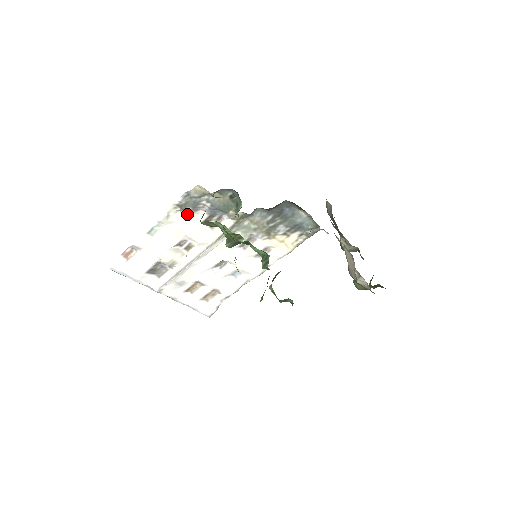
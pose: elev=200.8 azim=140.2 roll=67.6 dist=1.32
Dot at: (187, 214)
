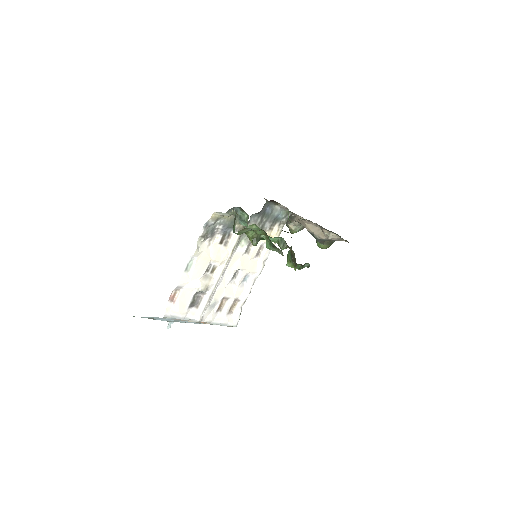
Dot at: (208, 242)
